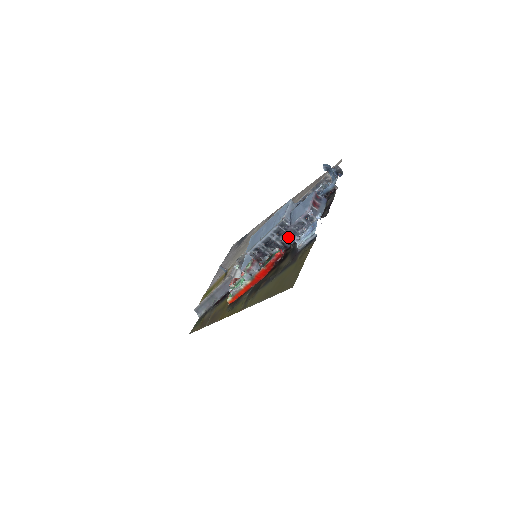
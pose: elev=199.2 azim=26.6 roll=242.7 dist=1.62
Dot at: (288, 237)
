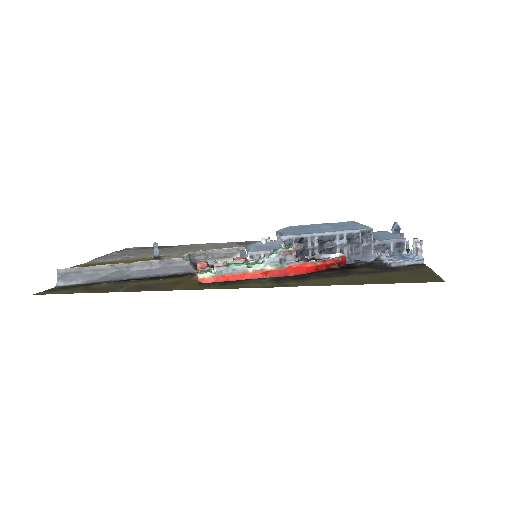
Dot at: (355, 252)
